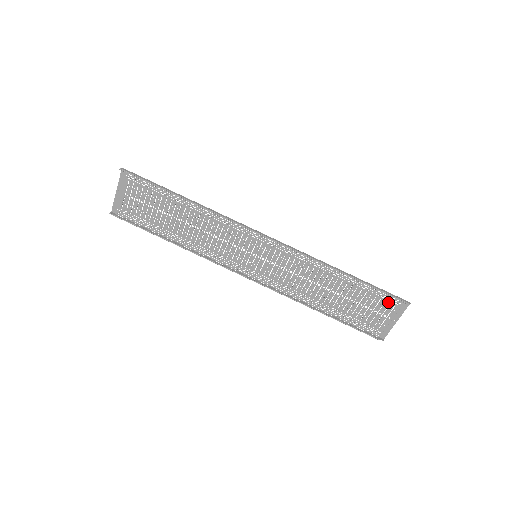
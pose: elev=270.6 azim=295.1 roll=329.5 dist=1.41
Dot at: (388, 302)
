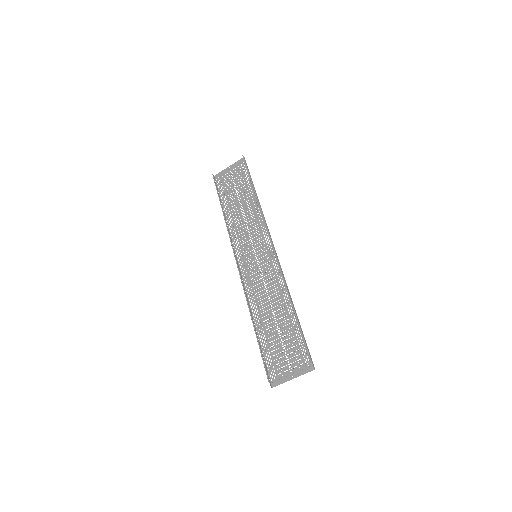
Dot at: (301, 356)
